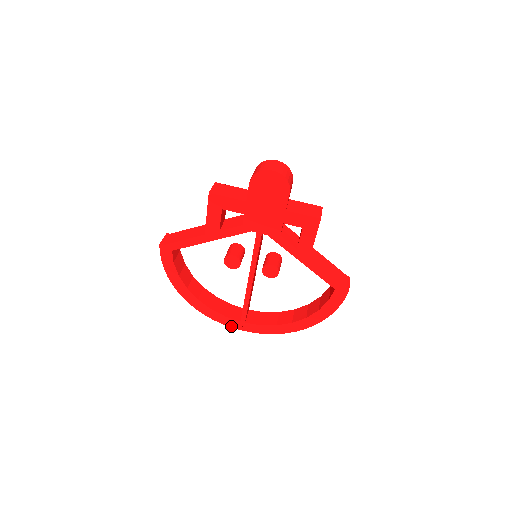
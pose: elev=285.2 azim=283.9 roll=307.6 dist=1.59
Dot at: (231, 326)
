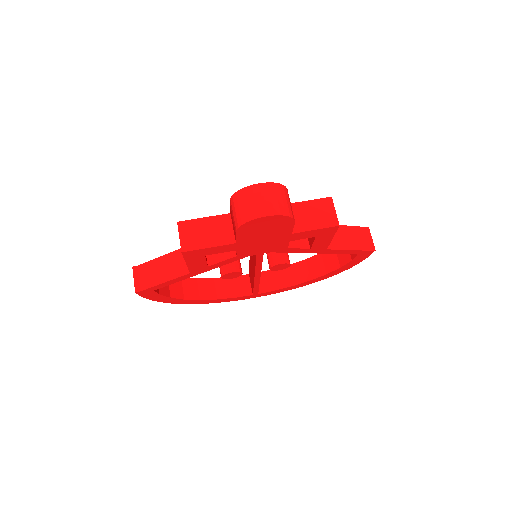
Dot at: (243, 299)
